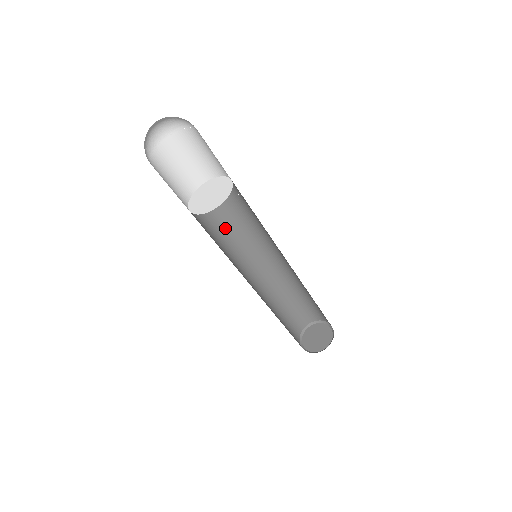
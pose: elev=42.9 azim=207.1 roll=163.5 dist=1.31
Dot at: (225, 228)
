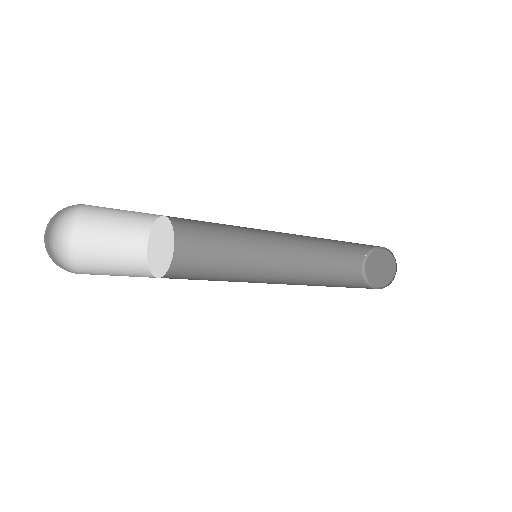
Dot at: (218, 226)
